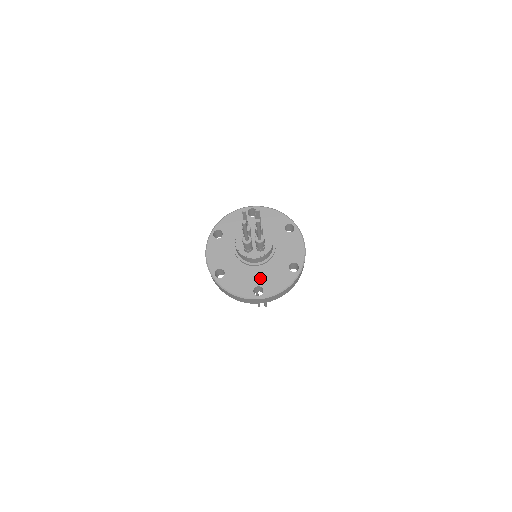
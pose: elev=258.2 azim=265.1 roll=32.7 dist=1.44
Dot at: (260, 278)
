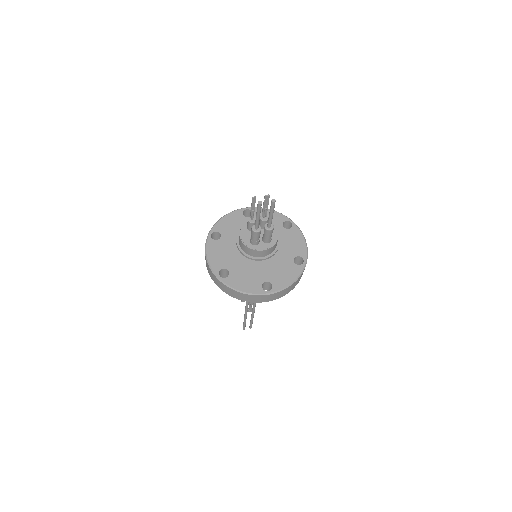
Dot at: (267, 274)
